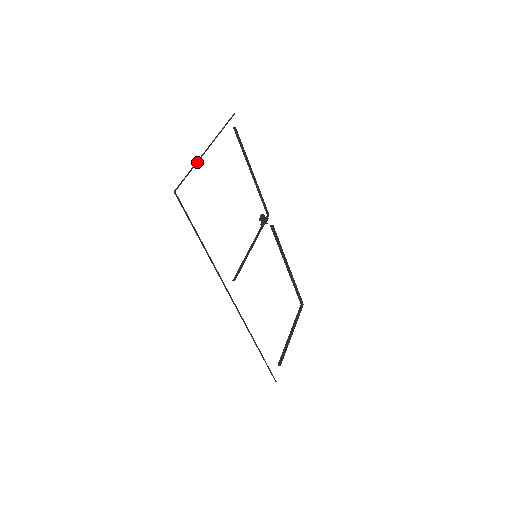
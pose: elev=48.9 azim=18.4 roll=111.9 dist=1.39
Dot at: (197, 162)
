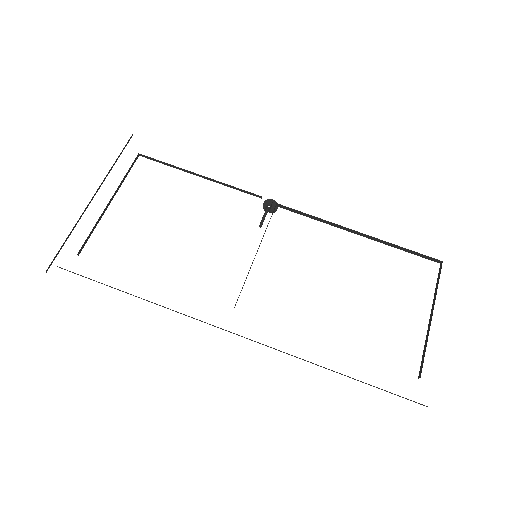
Dot at: occluded
